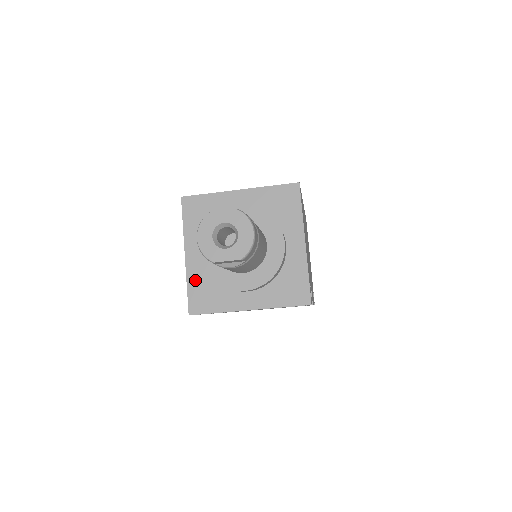
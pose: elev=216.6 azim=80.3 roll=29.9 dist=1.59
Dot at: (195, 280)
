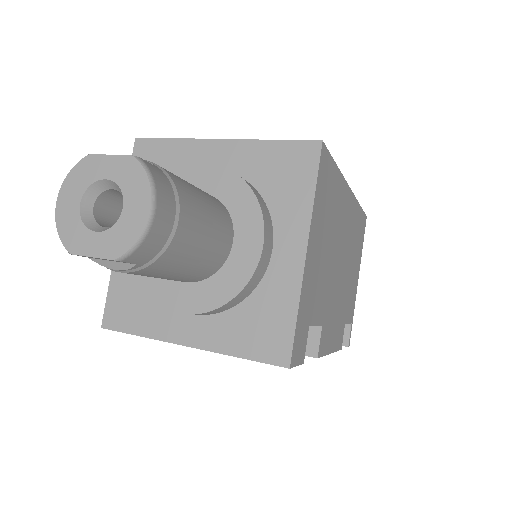
Dot at: (123, 274)
